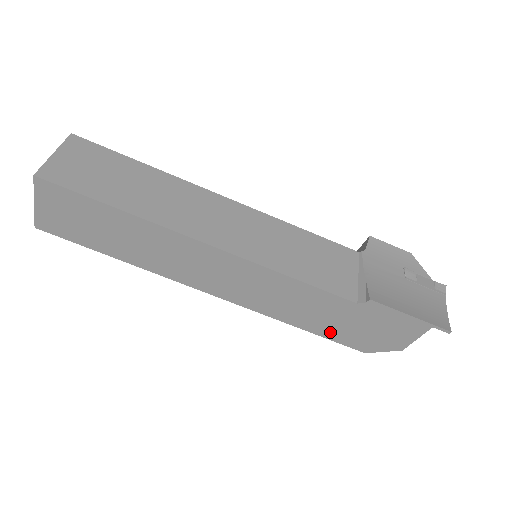
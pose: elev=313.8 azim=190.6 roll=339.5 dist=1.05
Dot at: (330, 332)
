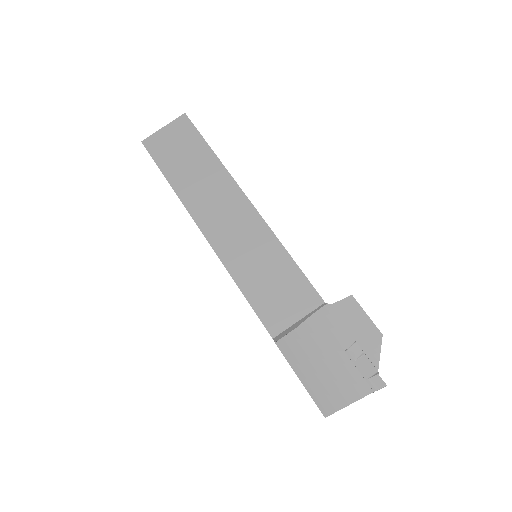
Dot at: occluded
